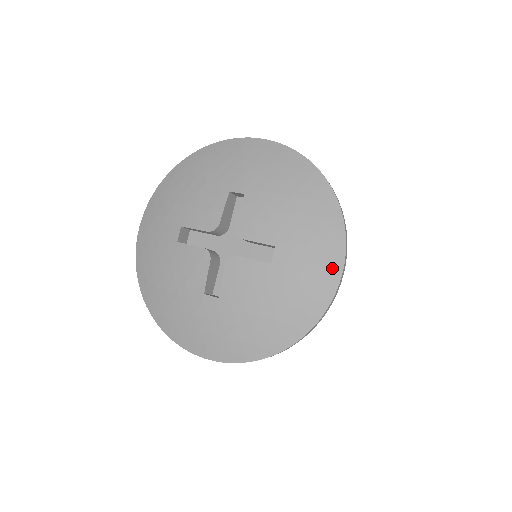
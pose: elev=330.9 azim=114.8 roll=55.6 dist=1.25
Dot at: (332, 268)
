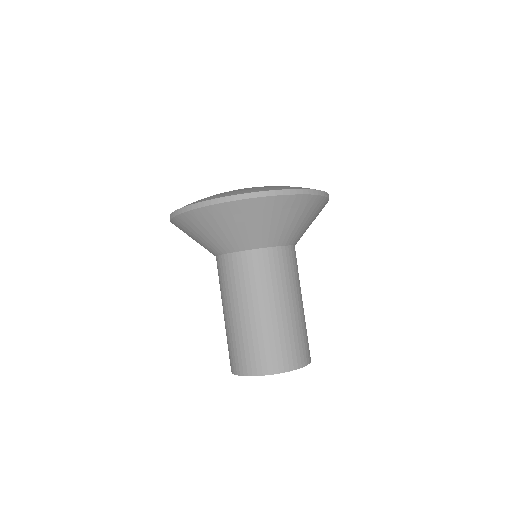
Dot at: occluded
